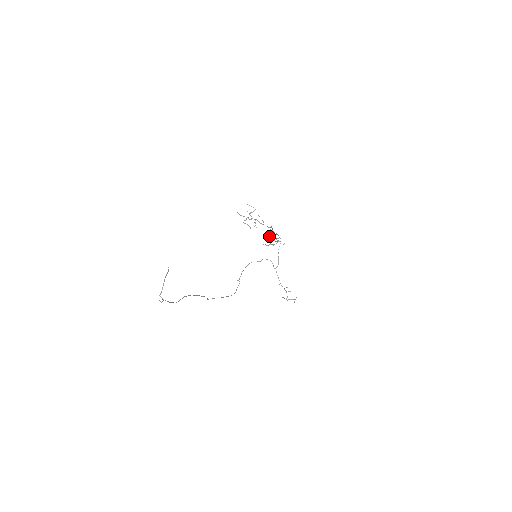
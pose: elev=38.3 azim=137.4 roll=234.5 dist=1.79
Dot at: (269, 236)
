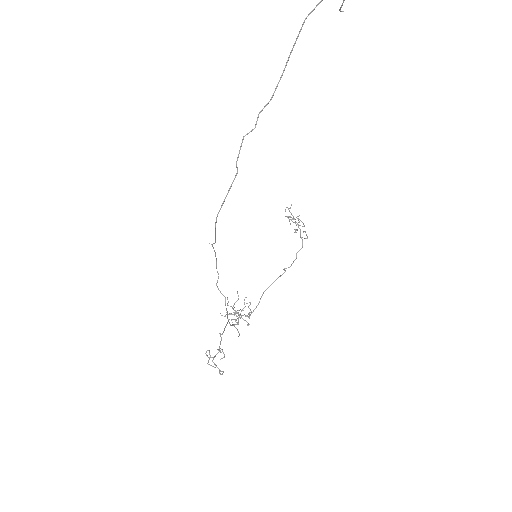
Dot at: occluded
